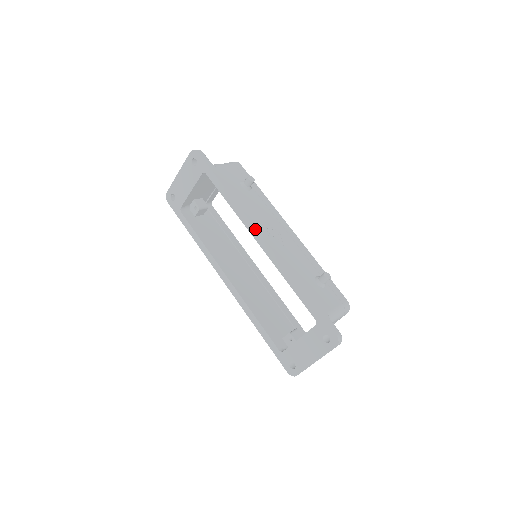
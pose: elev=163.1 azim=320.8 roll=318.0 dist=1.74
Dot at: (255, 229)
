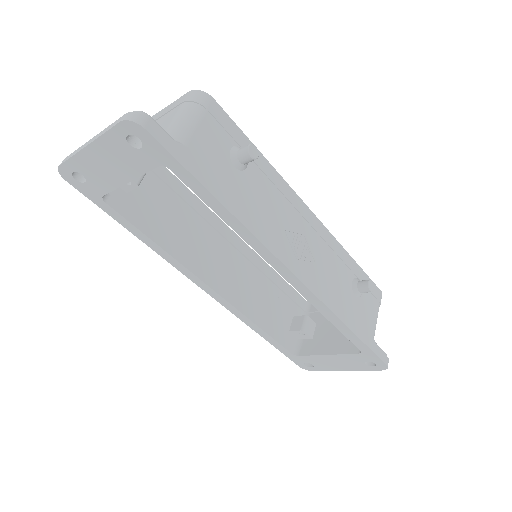
Dot at: (281, 264)
